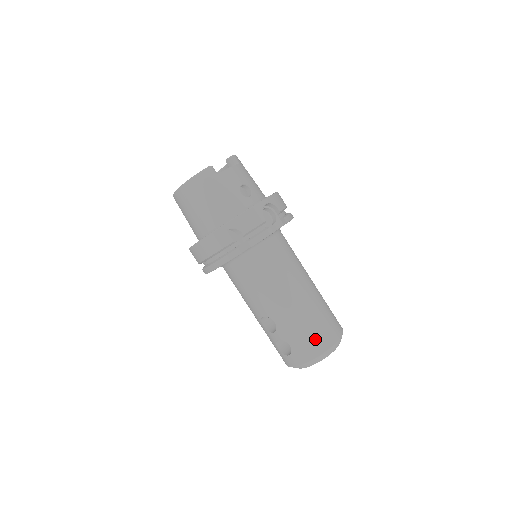
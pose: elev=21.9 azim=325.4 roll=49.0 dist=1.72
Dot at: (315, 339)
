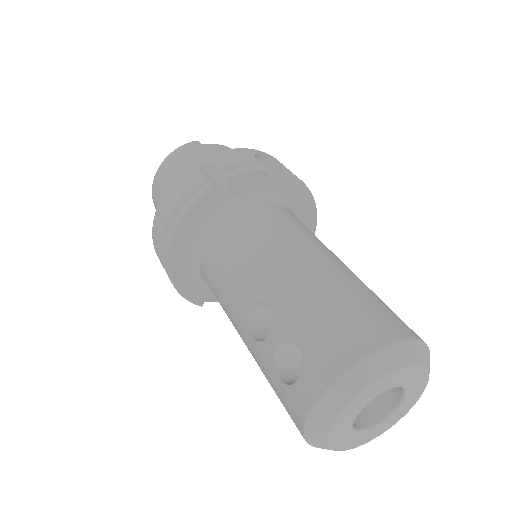
Dot at: (352, 323)
